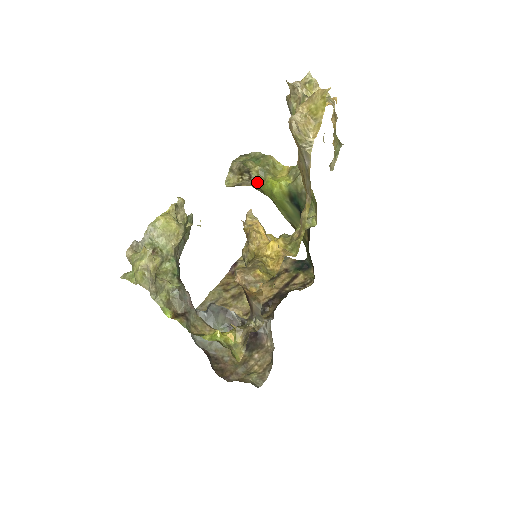
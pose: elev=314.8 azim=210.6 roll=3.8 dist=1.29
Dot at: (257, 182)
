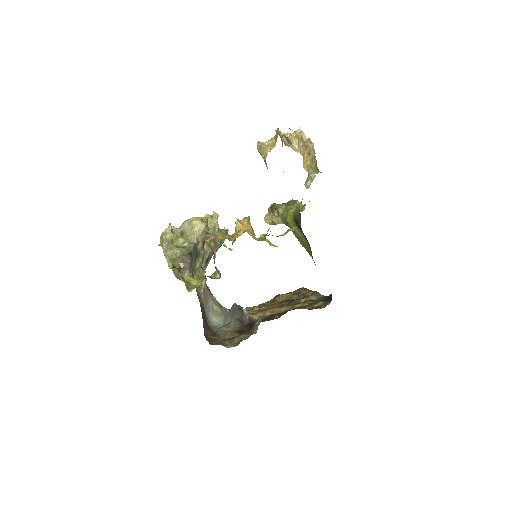
Dot at: (282, 217)
